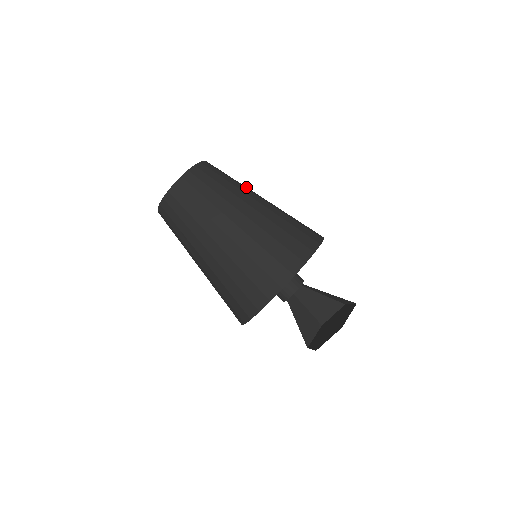
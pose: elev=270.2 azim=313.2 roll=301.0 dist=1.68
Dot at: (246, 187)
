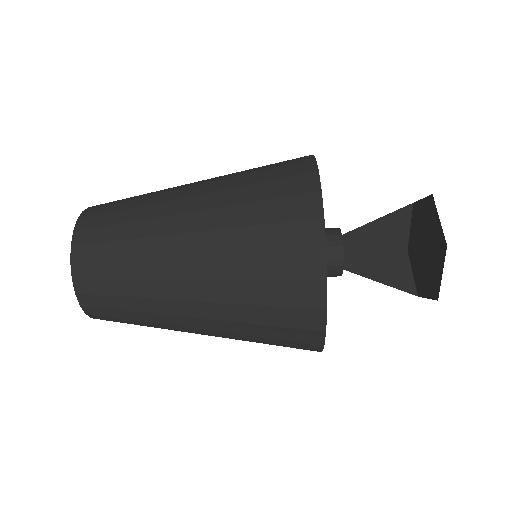
Dot at: (162, 190)
